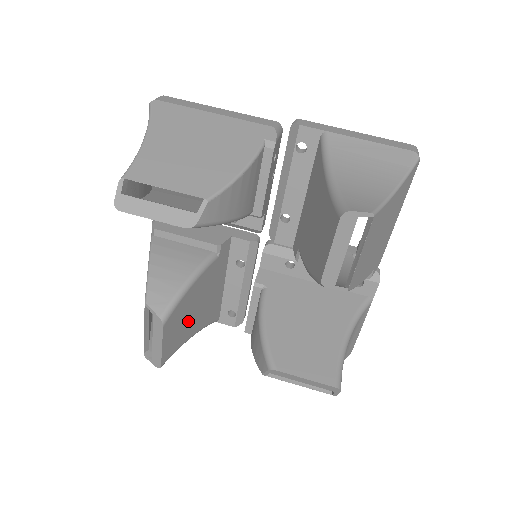
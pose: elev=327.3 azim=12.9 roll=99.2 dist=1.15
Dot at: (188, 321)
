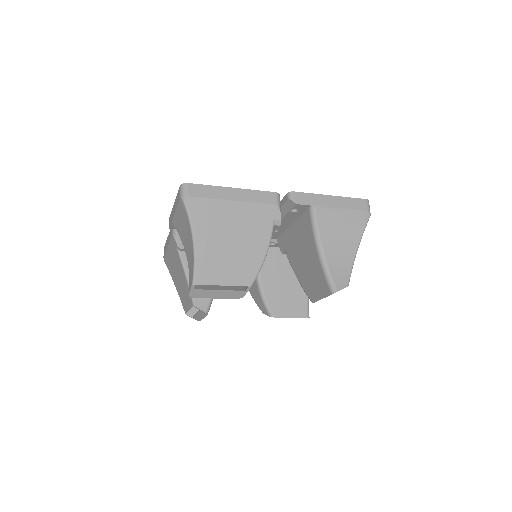
Dot at: occluded
